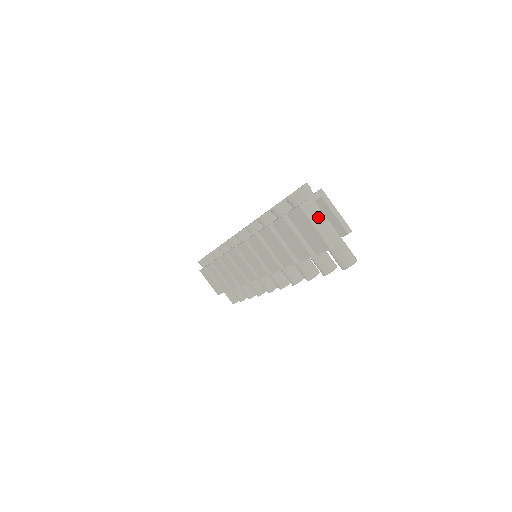
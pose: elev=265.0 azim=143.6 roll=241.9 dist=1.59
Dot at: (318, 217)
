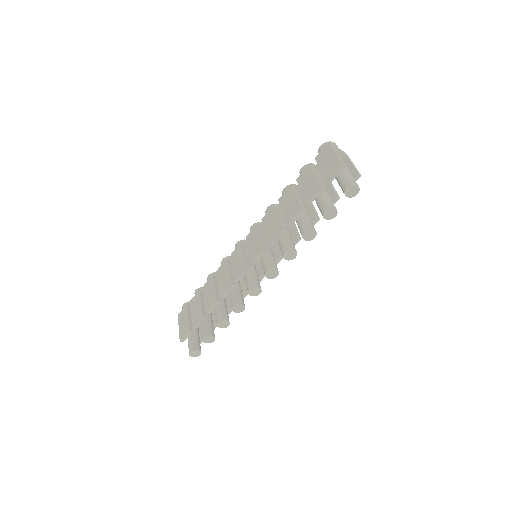
Dot at: occluded
